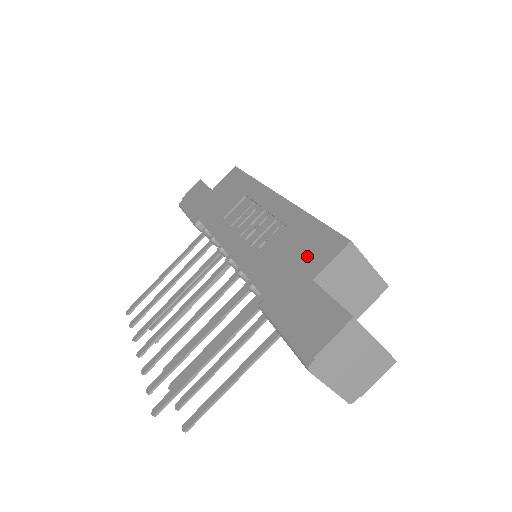
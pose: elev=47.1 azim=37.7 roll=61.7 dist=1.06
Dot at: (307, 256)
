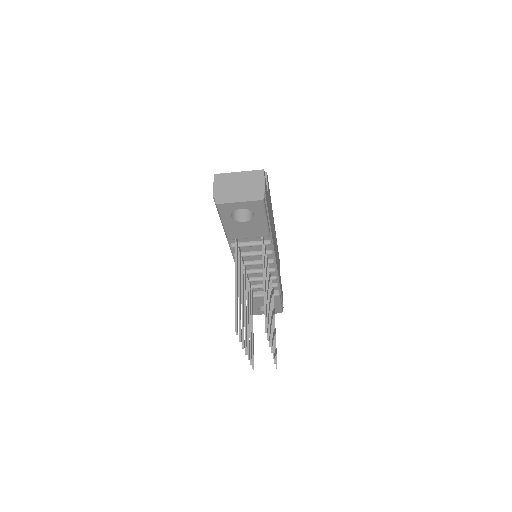
Dot at: occluded
